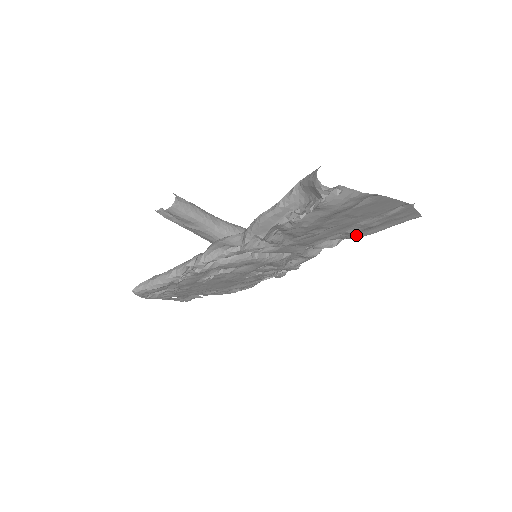
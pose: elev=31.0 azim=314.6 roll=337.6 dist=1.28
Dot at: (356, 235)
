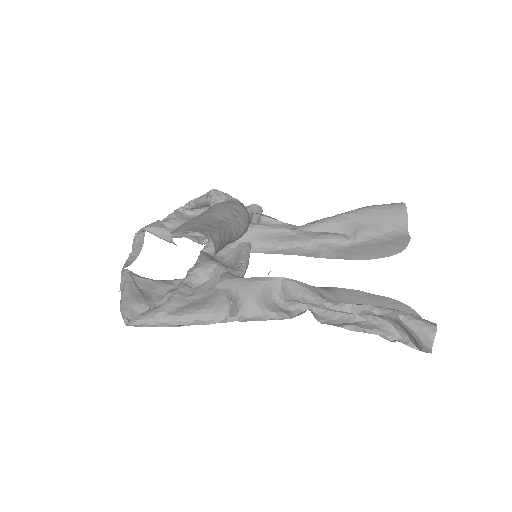
Dot at: occluded
